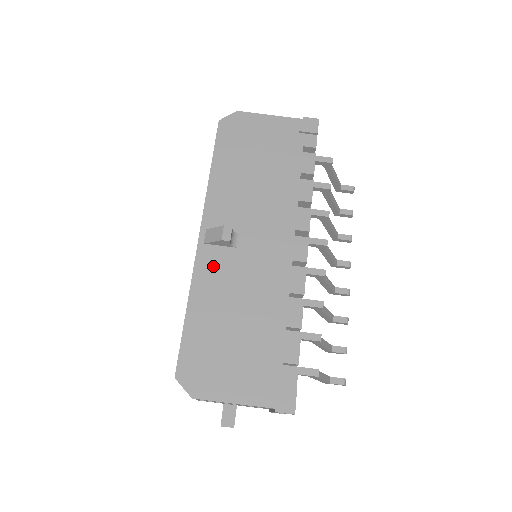
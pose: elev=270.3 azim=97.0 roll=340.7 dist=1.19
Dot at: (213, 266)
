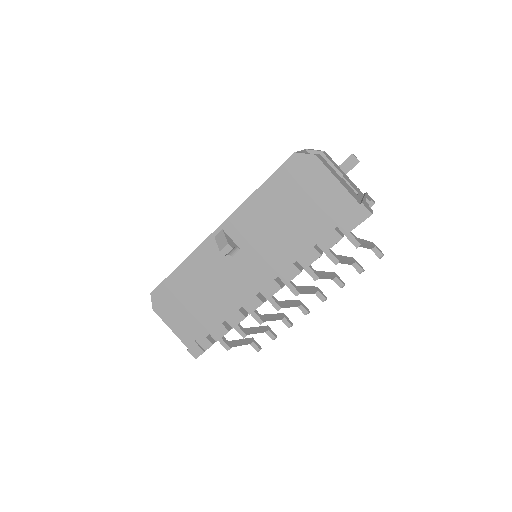
Dot at: (210, 255)
